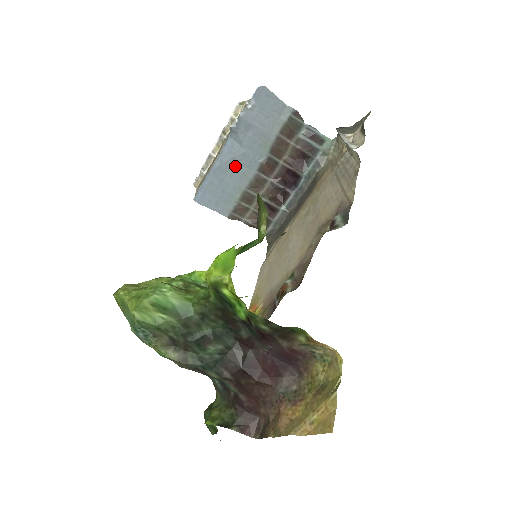
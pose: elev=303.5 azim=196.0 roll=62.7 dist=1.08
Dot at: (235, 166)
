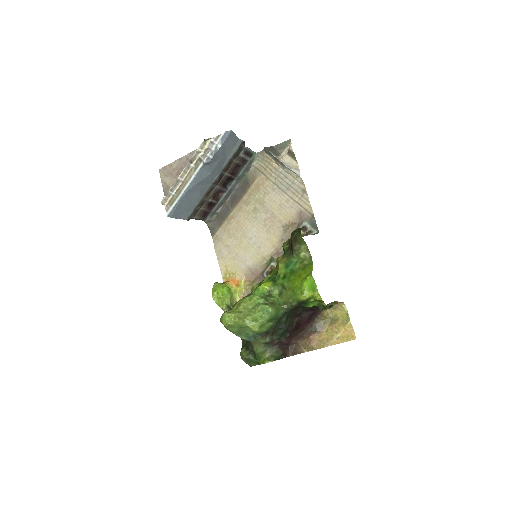
Dot at: (200, 185)
